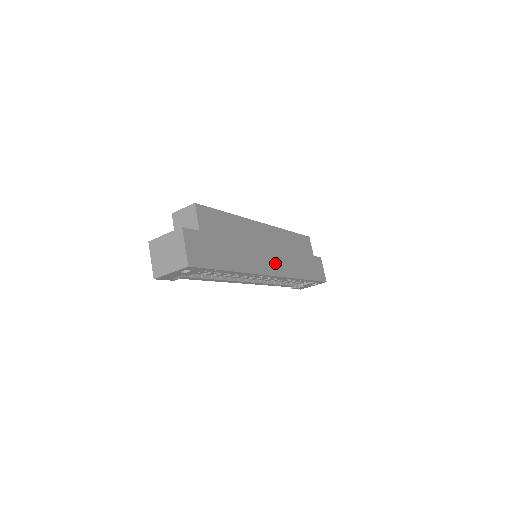
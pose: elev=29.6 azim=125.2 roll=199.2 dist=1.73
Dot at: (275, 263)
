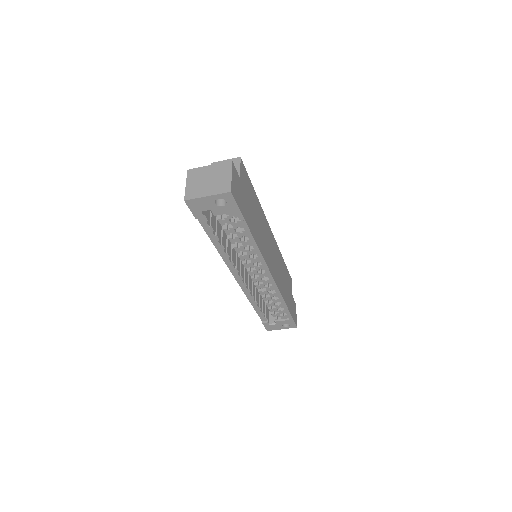
Dot at: (273, 267)
